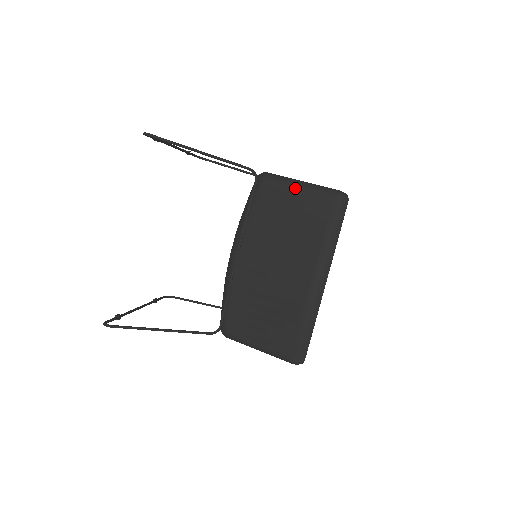
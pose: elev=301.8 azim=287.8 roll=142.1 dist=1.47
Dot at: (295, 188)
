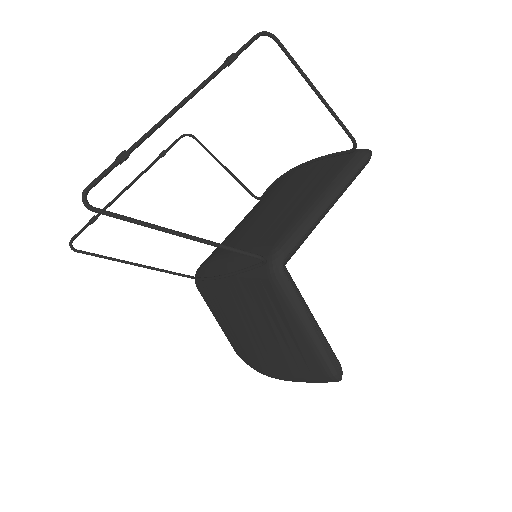
Dot at: (294, 322)
